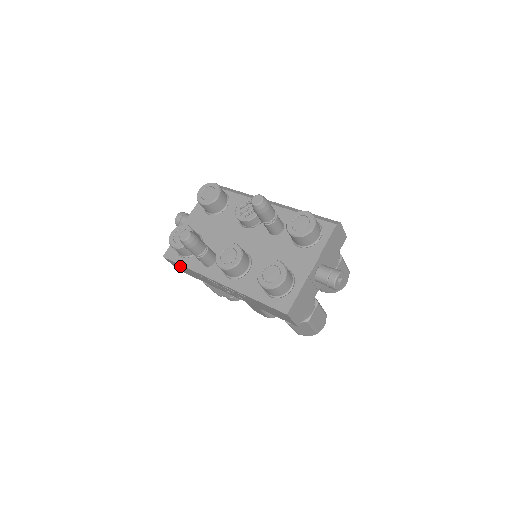
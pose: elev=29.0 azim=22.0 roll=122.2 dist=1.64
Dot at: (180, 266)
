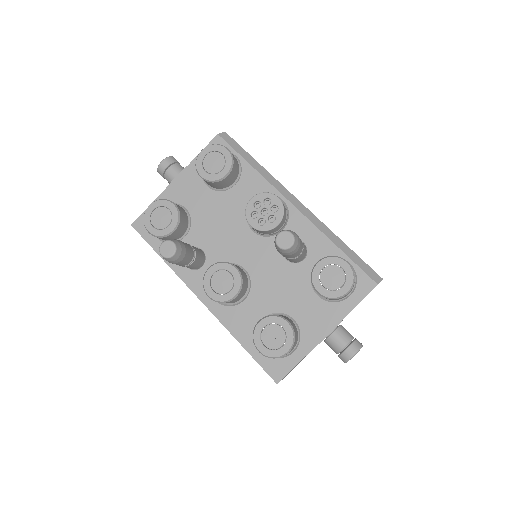
Dot at: occluded
